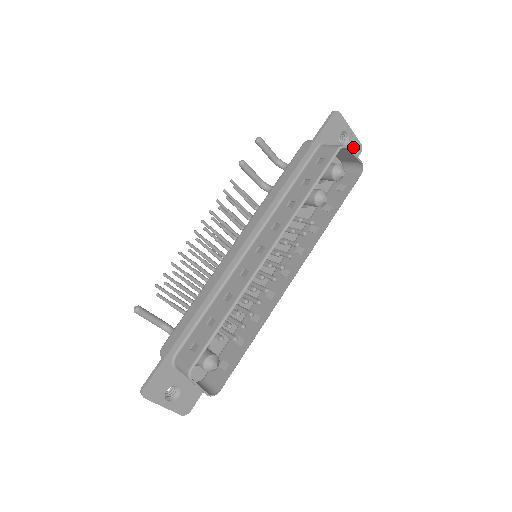
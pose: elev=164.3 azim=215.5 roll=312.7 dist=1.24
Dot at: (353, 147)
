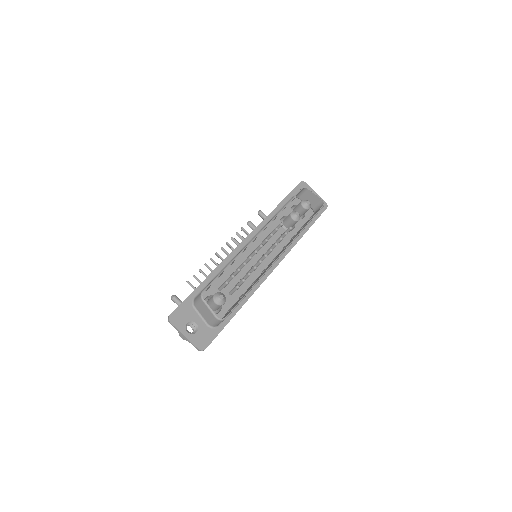
Dot at: occluded
